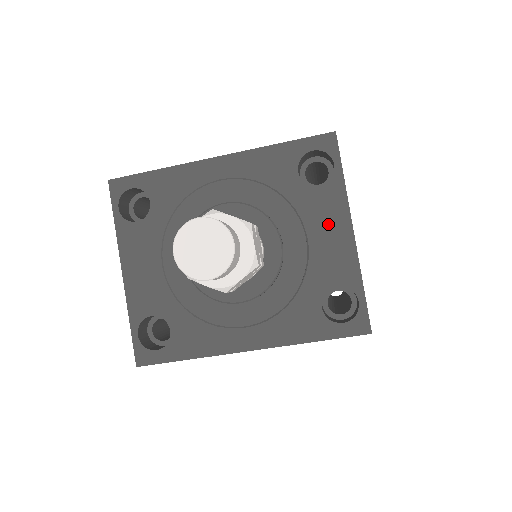
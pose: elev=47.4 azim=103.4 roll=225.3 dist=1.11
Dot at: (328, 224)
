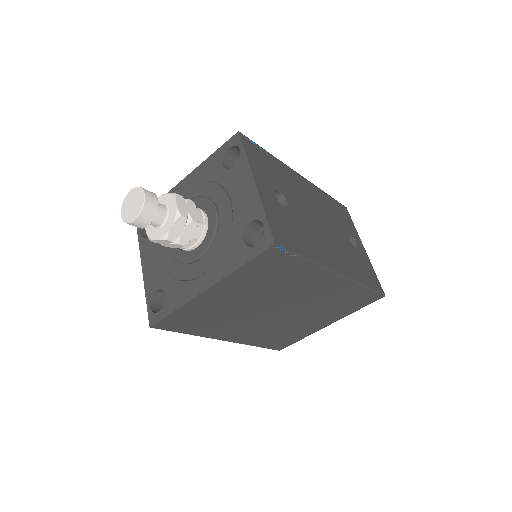
Dot at: (241, 186)
